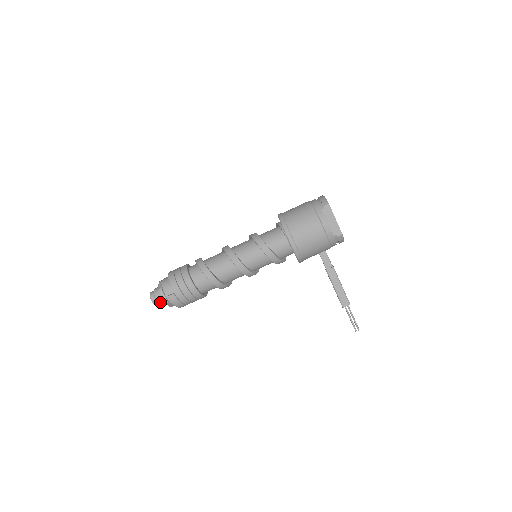
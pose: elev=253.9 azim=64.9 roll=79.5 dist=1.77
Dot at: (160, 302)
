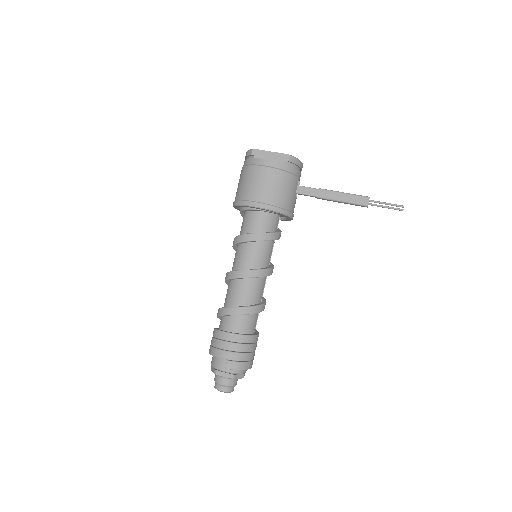
Dot at: (228, 384)
